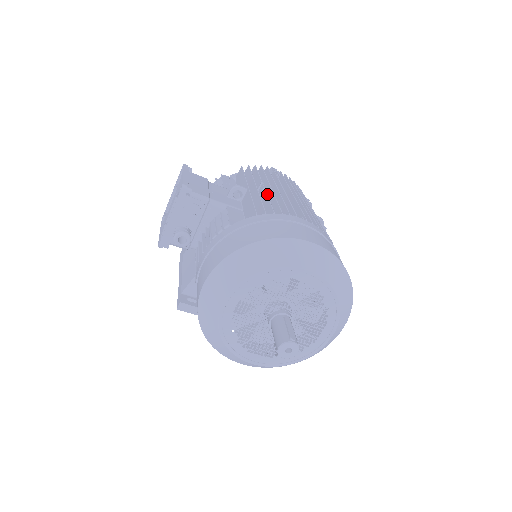
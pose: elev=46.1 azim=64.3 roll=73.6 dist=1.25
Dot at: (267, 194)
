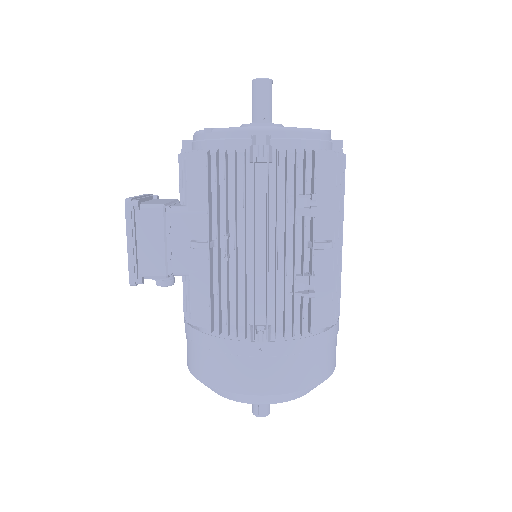
Dot at: (234, 254)
